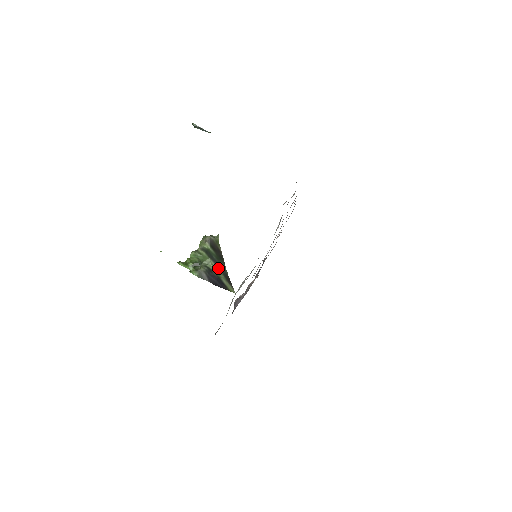
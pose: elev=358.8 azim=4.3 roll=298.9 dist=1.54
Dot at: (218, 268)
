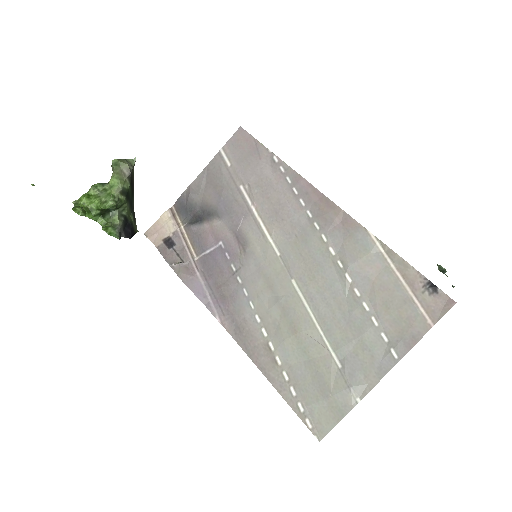
Dot at: (130, 209)
